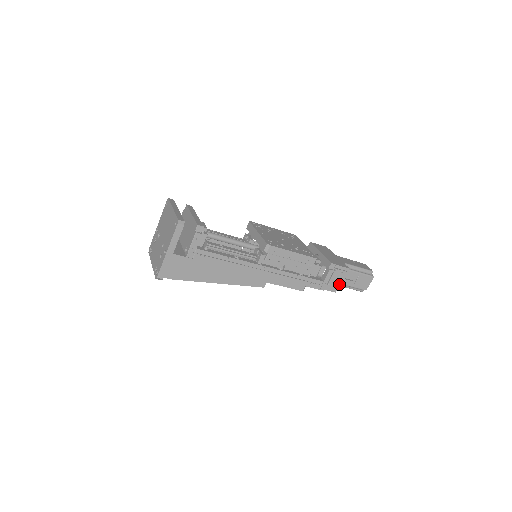
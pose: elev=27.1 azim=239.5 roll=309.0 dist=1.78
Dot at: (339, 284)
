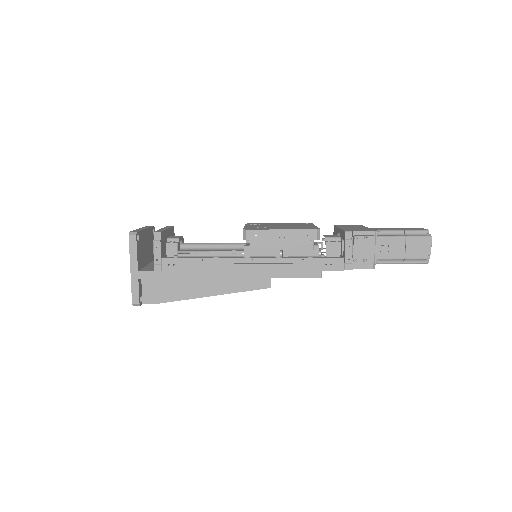
Dot at: (371, 256)
